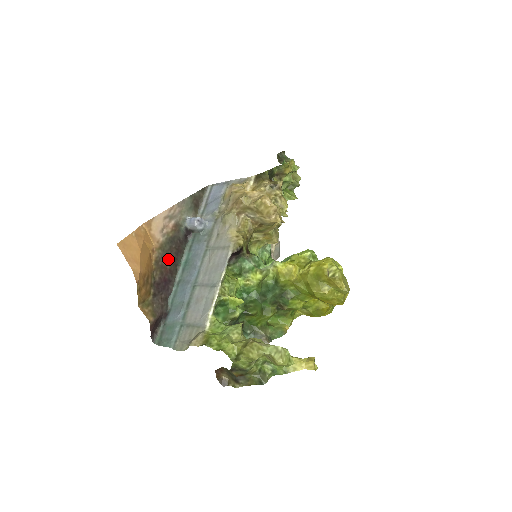
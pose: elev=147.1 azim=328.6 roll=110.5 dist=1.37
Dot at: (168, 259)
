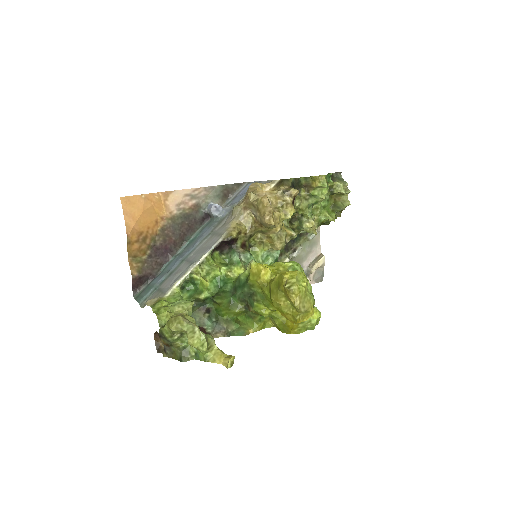
Dot at: (176, 231)
